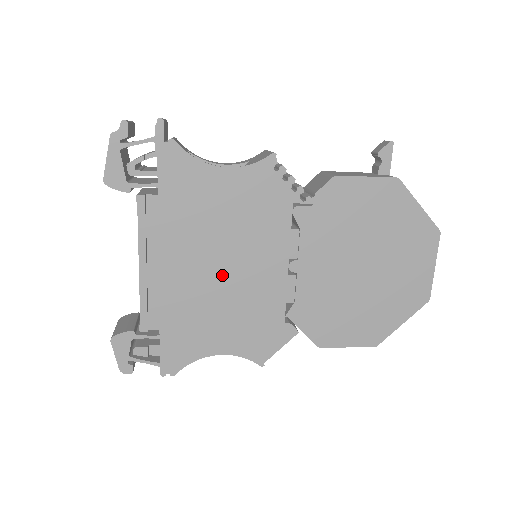
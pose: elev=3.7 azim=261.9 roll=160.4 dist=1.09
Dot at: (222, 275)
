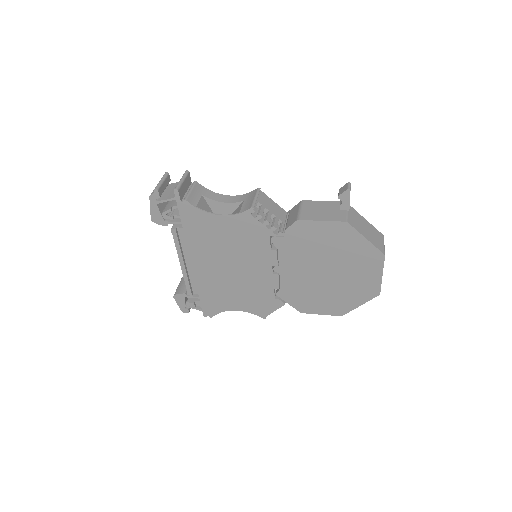
Dot at: (230, 271)
